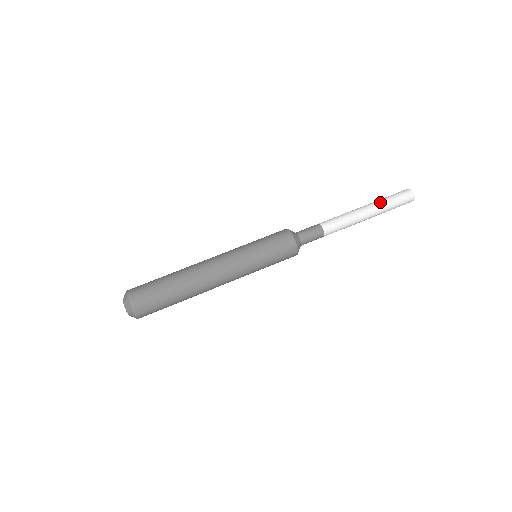
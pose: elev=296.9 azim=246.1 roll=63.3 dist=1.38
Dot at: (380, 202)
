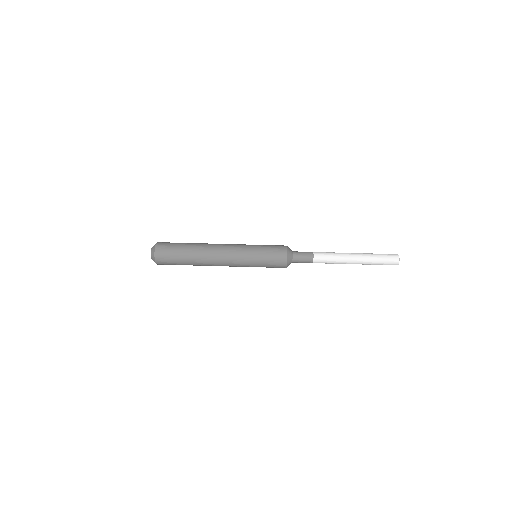
Dot at: (368, 255)
